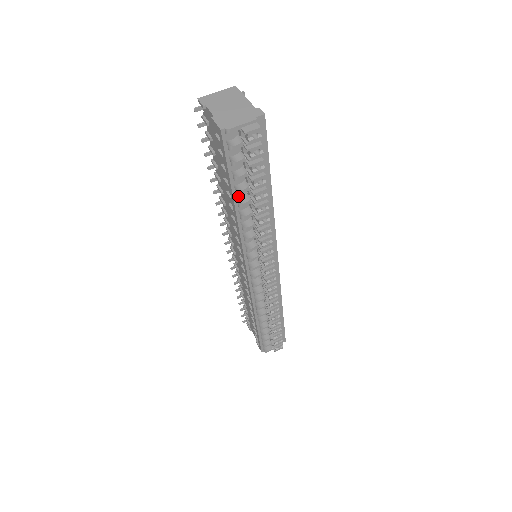
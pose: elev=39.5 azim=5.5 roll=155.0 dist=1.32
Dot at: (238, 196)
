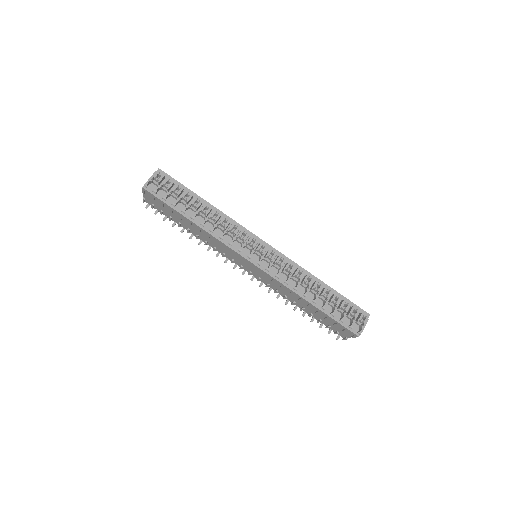
Dot at: occluded
